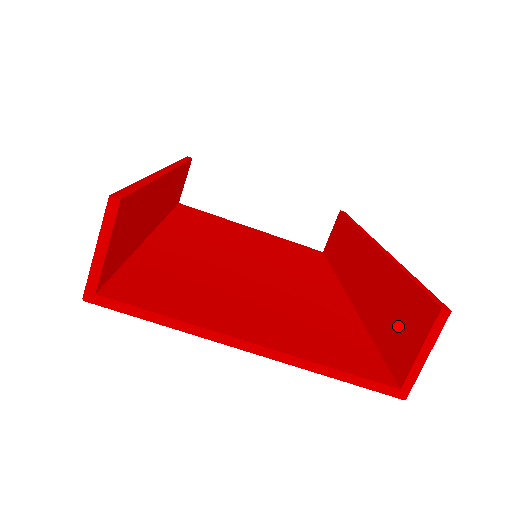
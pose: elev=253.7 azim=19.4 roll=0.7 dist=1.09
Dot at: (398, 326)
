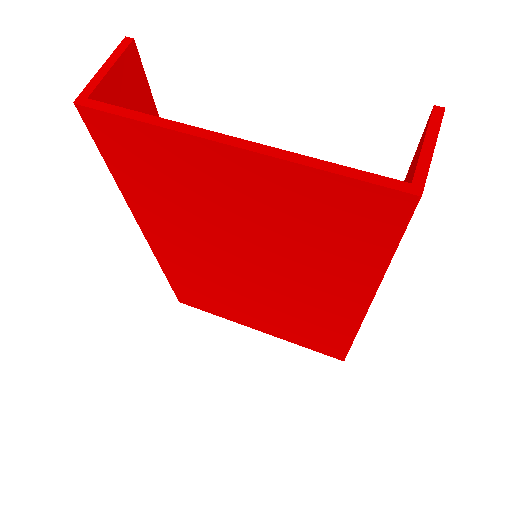
Dot at: occluded
